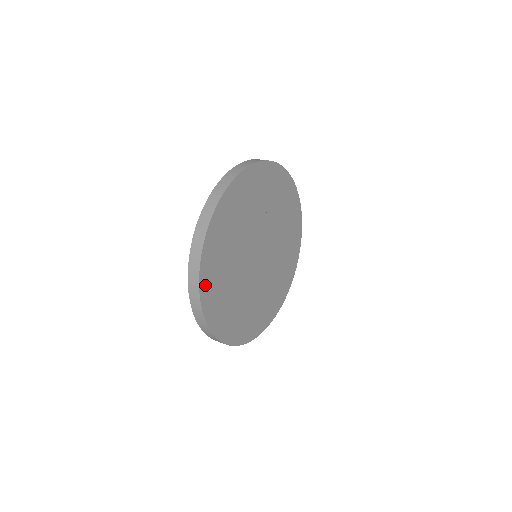
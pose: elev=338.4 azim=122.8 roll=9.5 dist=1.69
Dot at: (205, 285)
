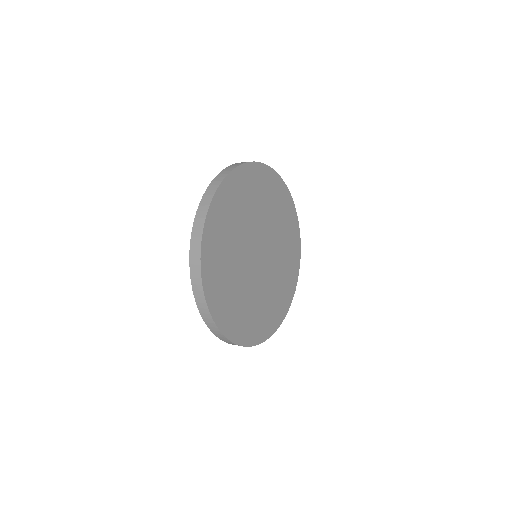
Dot at: (211, 222)
